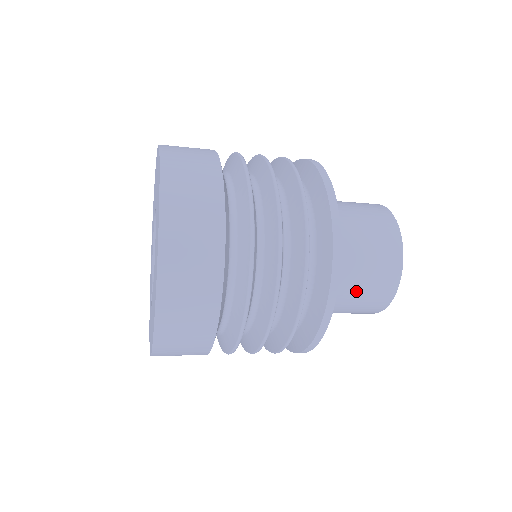
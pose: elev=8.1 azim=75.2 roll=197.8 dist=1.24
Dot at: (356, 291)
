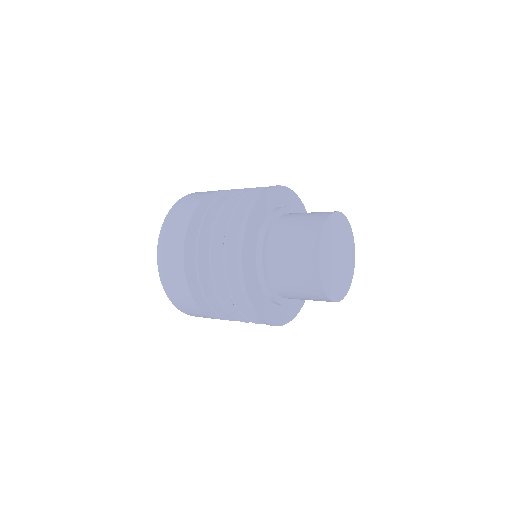
Dot at: occluded
